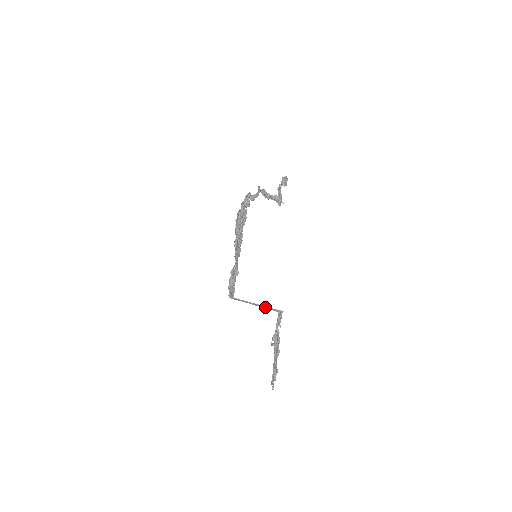
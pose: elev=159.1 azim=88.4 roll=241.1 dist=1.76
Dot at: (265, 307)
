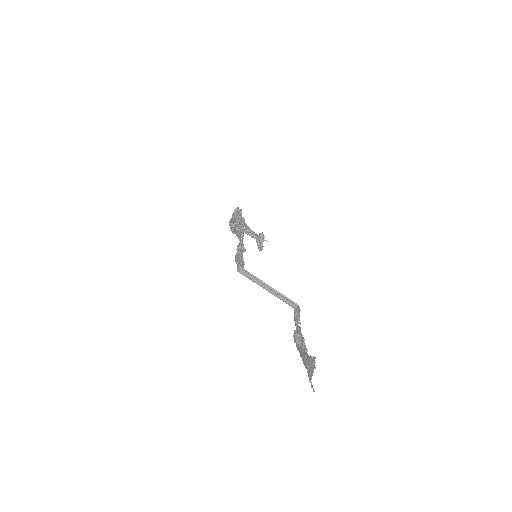
Dot at: (279, 295)
